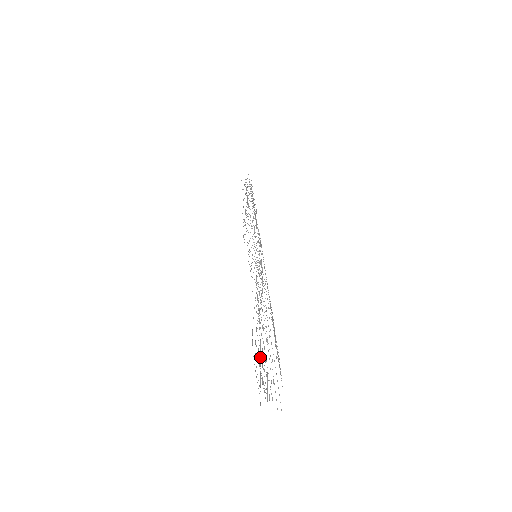
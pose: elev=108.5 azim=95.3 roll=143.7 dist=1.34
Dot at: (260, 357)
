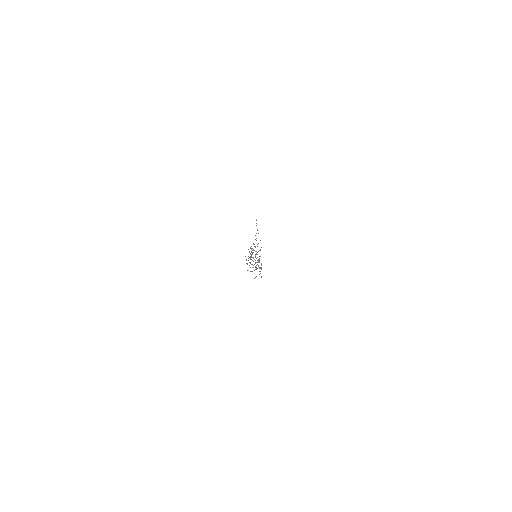
Dot at: occluded
